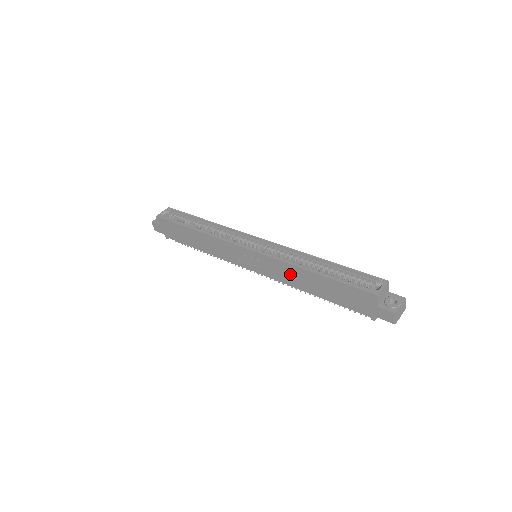
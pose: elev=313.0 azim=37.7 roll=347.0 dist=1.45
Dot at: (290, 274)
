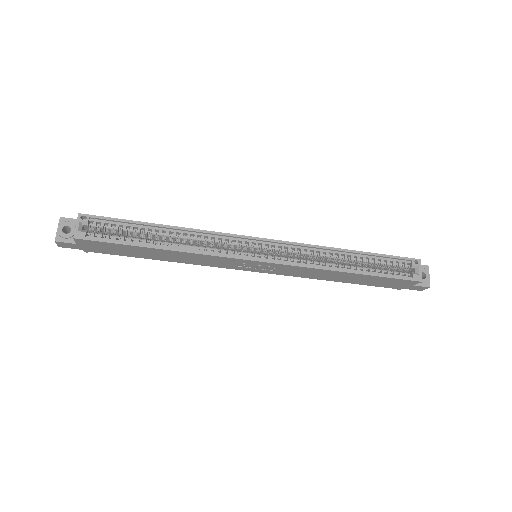
Dot at: (316, 274)
